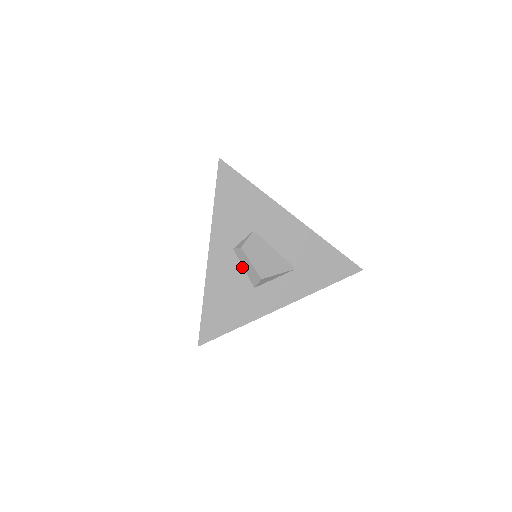
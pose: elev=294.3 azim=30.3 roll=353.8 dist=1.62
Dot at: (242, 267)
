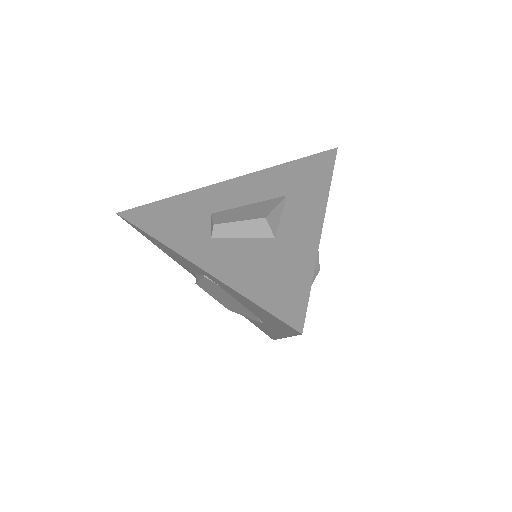
Dot at: (239, 239)
